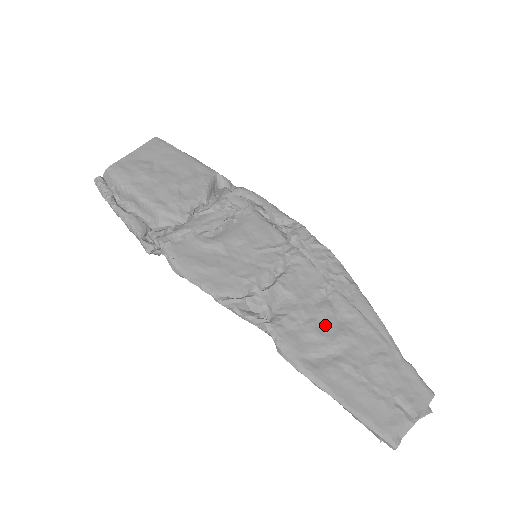
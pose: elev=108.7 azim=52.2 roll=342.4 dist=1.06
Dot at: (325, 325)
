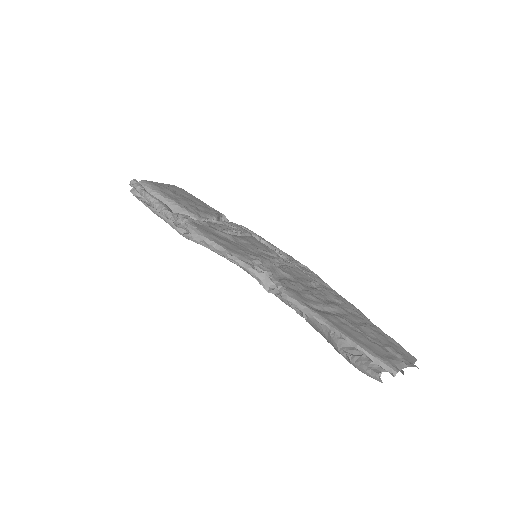
Dot at: (319, 296)
